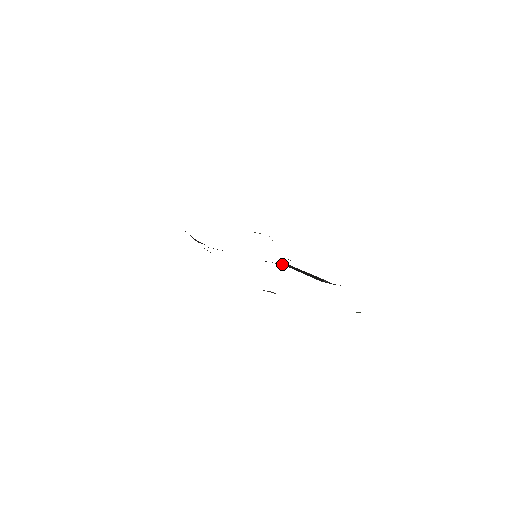
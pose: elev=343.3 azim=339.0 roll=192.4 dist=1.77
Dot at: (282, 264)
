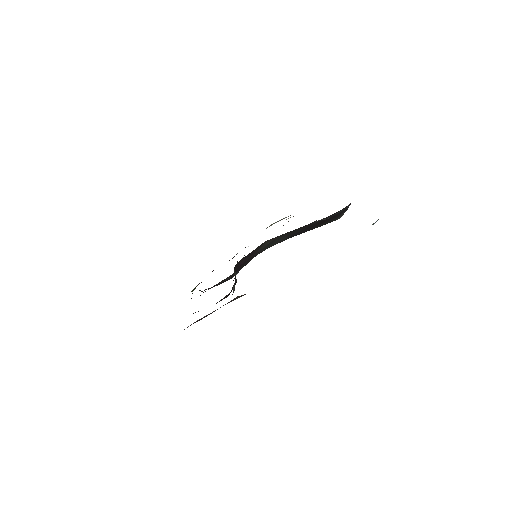
Dot at: (263, 246)
